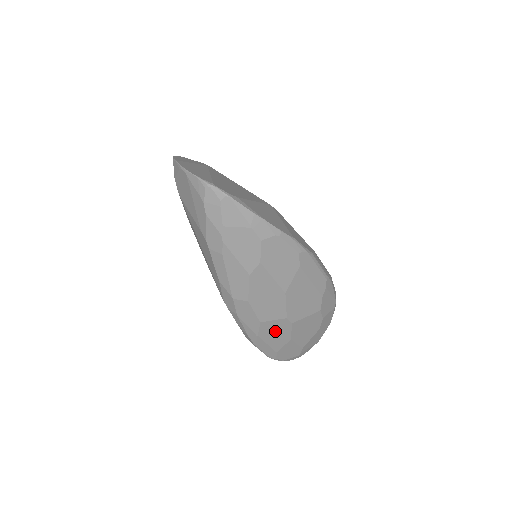
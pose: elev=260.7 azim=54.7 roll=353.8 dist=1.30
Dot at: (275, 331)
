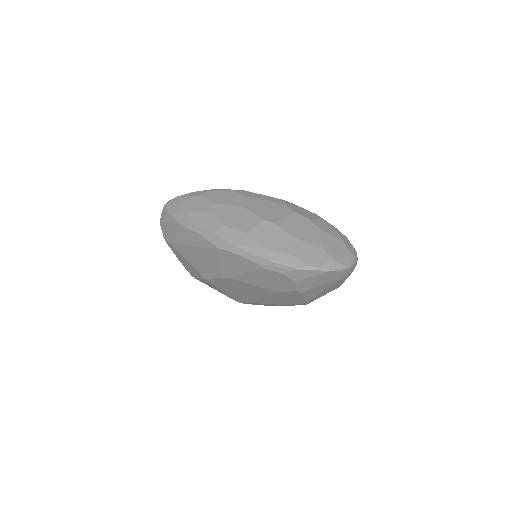
Dot at: (268, 236)
